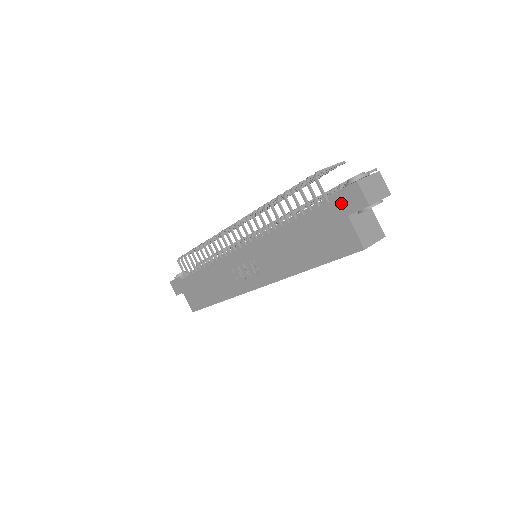
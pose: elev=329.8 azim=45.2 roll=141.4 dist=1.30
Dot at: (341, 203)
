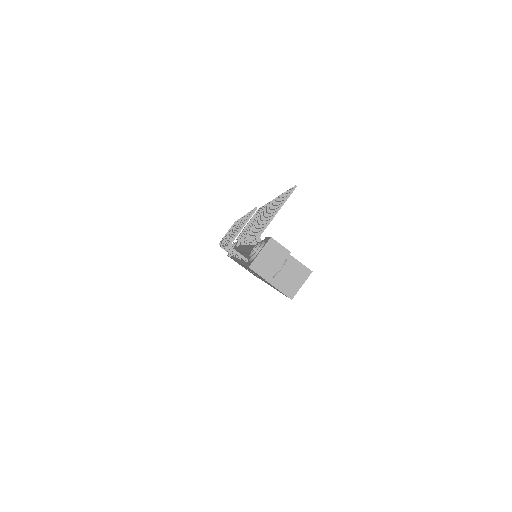
Dot at: occluded
